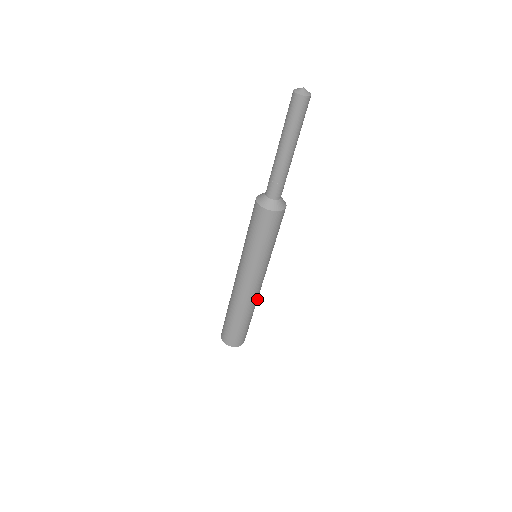
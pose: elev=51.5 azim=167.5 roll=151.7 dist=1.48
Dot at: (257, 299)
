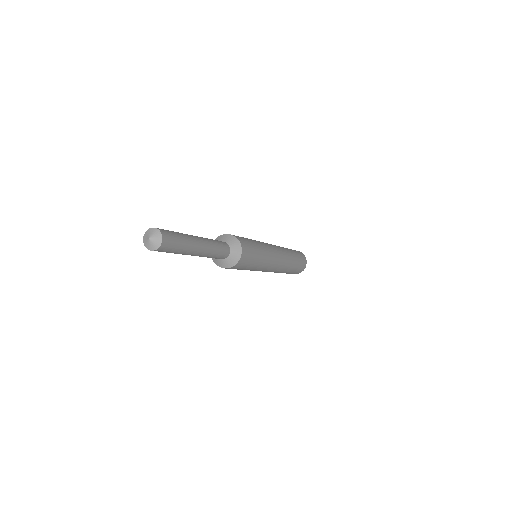
Dot at: (285, 267)
